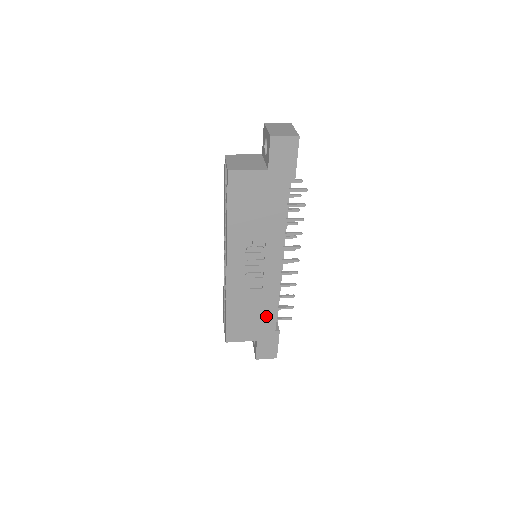
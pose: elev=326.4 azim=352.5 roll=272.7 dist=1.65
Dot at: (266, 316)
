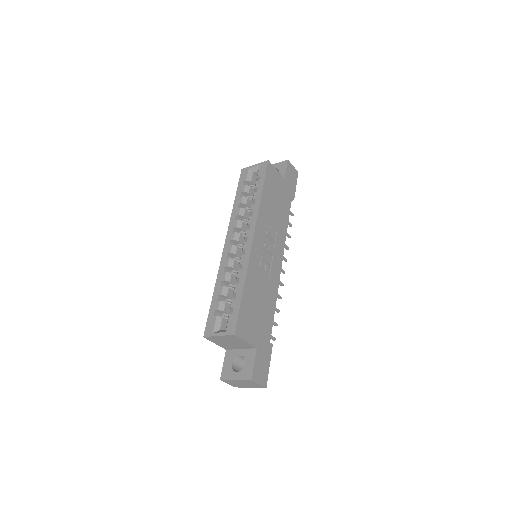
Dot at: (267, 316)
